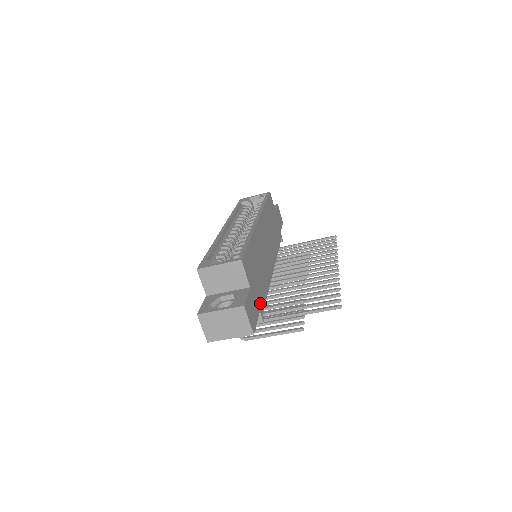
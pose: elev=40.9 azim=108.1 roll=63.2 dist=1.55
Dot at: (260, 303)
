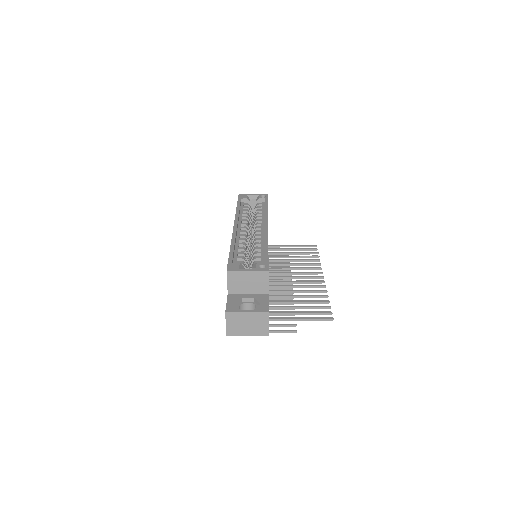
Dot at: occluded
